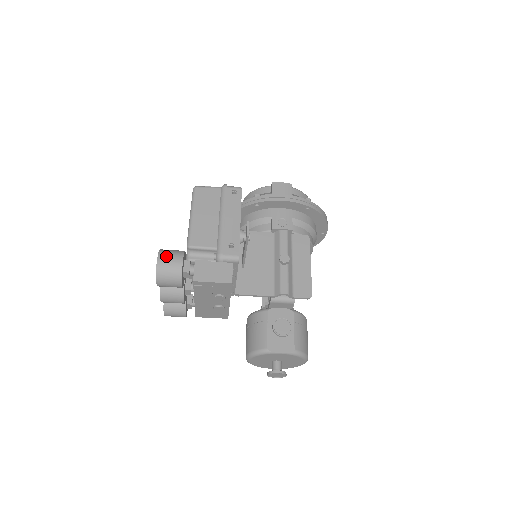
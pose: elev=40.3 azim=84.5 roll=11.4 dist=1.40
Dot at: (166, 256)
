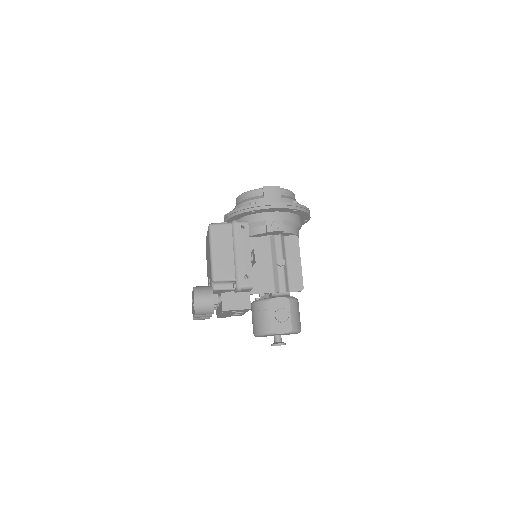
Dot at: (200, 296)
